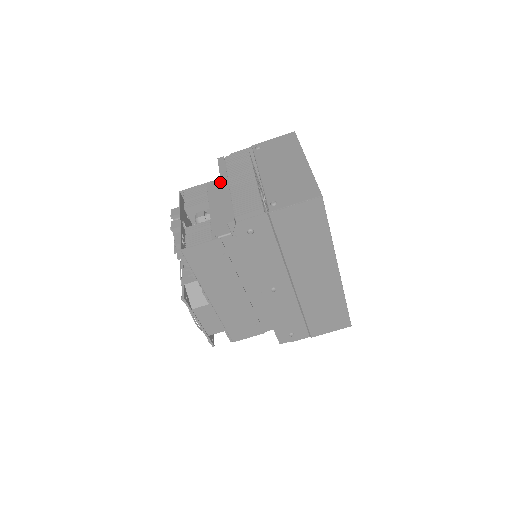
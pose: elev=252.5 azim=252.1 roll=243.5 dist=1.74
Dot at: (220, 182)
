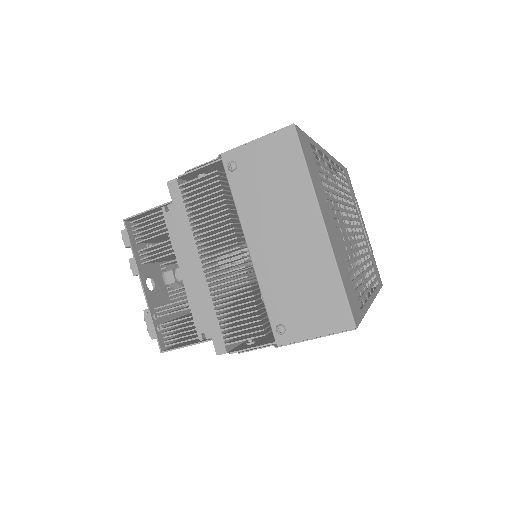
Dot at: occluded
